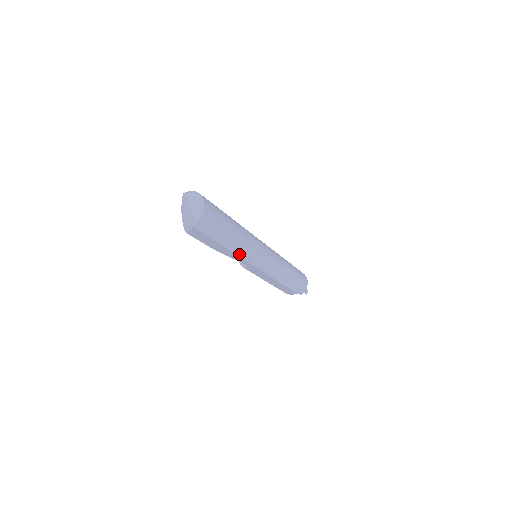
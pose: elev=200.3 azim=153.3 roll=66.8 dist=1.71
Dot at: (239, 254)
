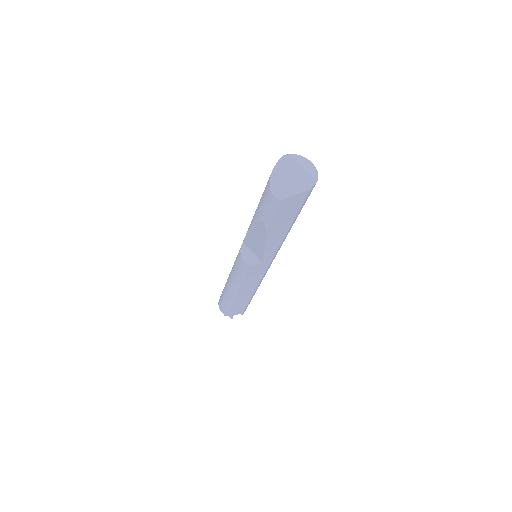
Dot at: (283, 241)
